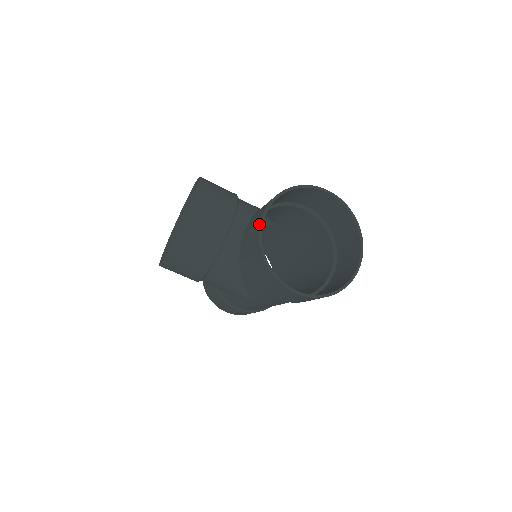
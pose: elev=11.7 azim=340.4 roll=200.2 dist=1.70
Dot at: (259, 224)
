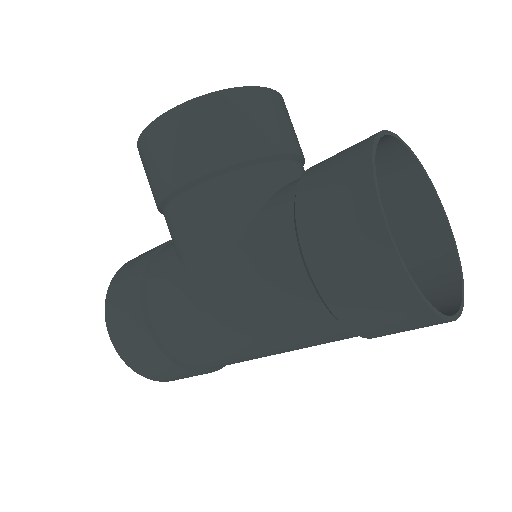
Dot at: occluded
